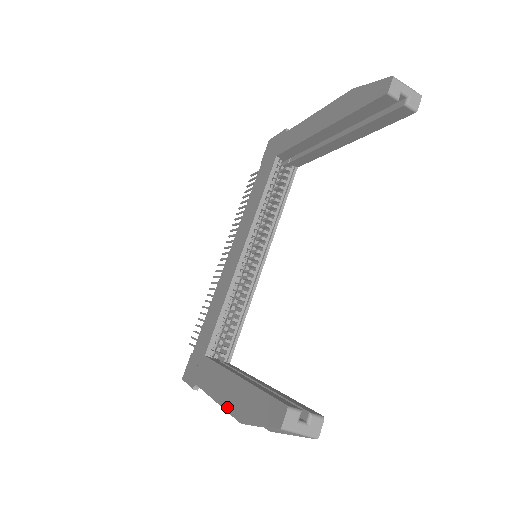
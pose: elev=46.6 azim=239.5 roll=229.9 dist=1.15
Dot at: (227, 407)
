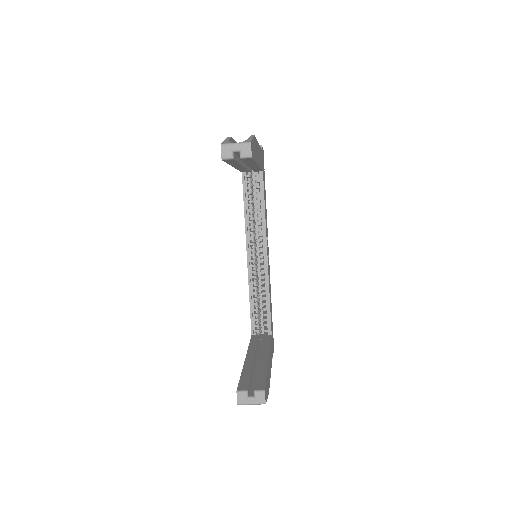
Dot at: occluded
